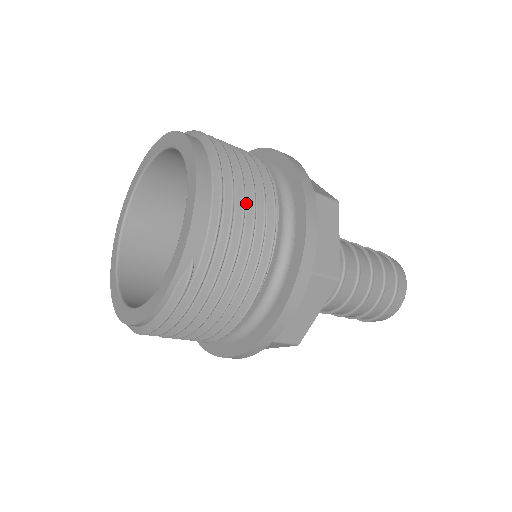
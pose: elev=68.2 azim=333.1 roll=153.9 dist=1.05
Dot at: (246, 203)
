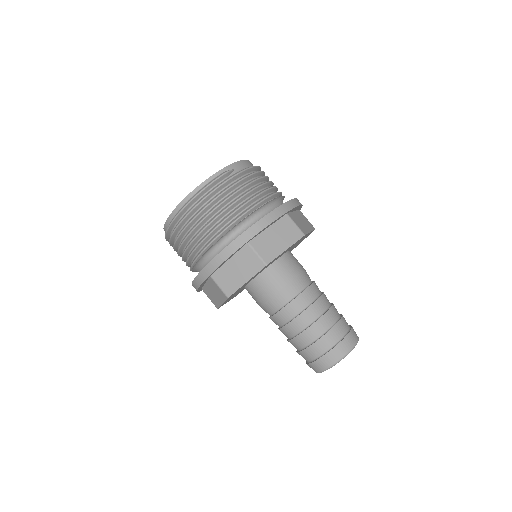
Dot at: occluded
